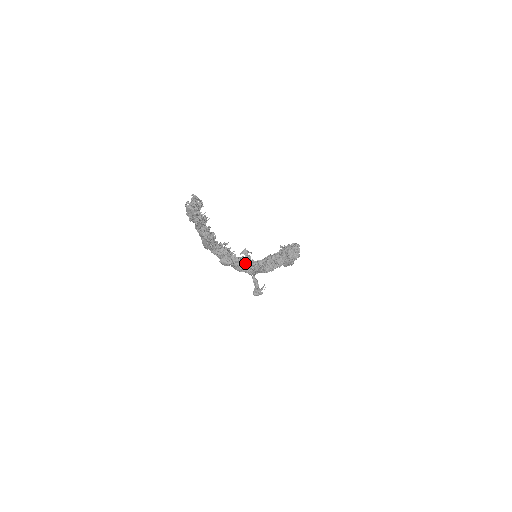
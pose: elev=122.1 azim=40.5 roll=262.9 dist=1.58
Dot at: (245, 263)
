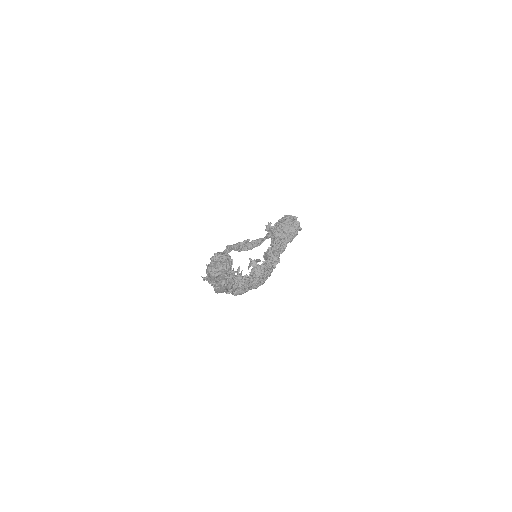
Dot at: (258, 277)
